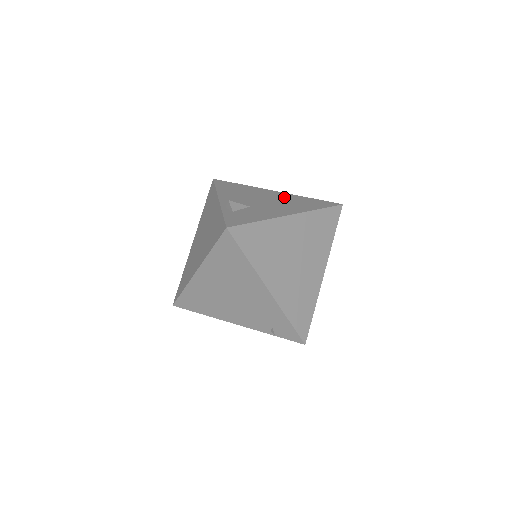
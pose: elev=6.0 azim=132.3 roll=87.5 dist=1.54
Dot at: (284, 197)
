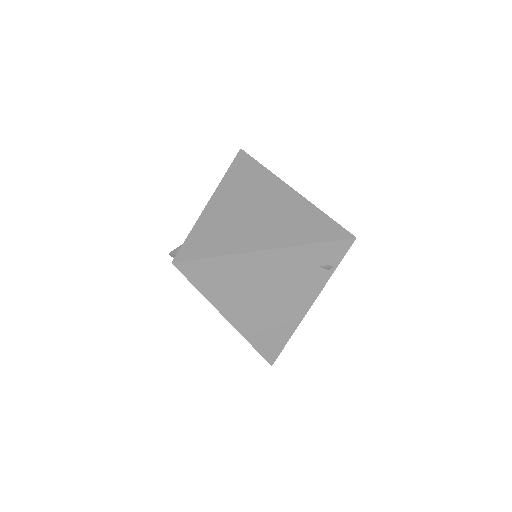
Dot at: occluded
